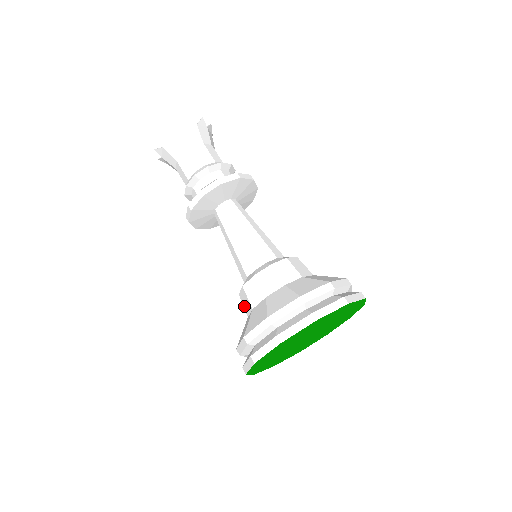
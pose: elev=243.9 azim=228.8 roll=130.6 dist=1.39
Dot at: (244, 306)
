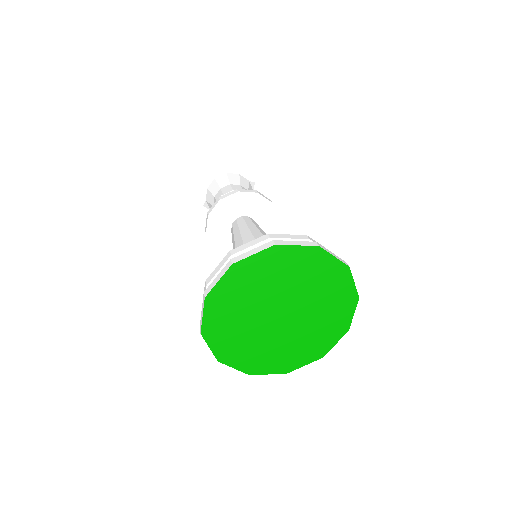
Dot at: occluded
